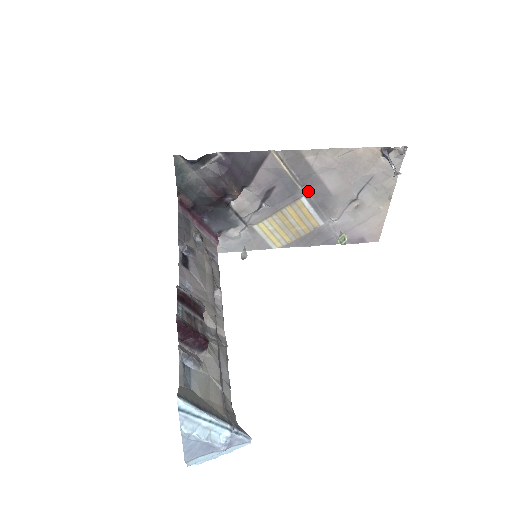
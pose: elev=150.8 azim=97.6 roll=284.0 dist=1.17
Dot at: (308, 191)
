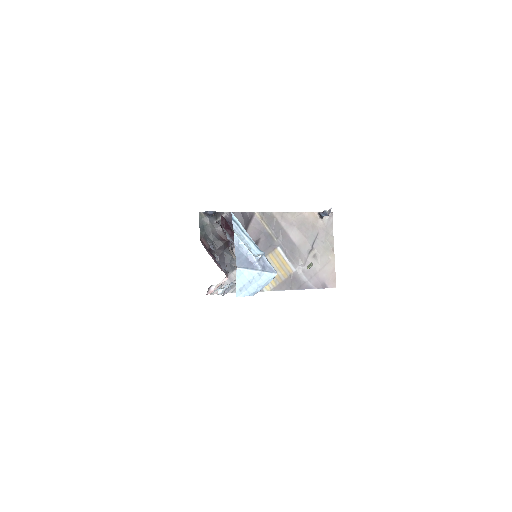
Dot at: (281, 242)
